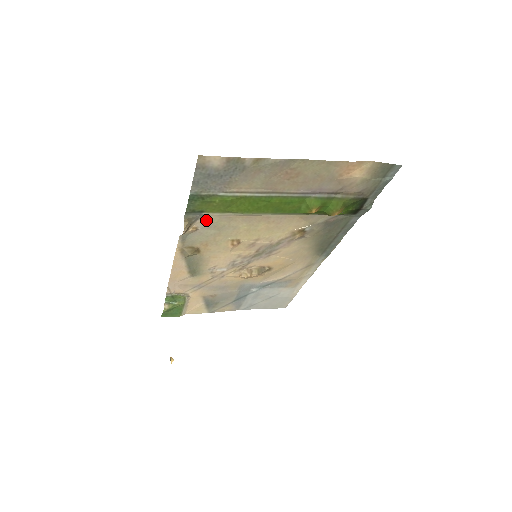
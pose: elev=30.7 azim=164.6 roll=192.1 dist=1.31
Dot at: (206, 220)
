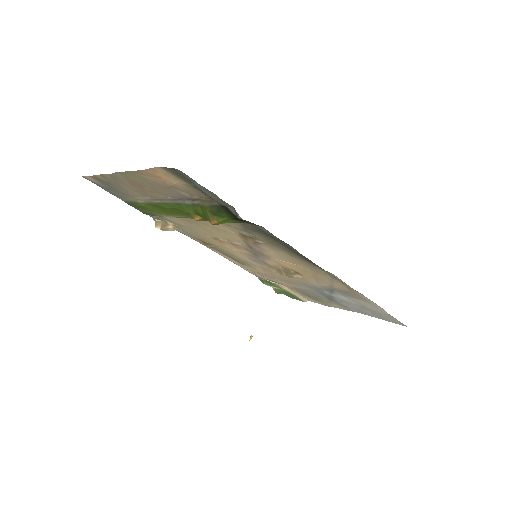
Dot at: (168, 220)
